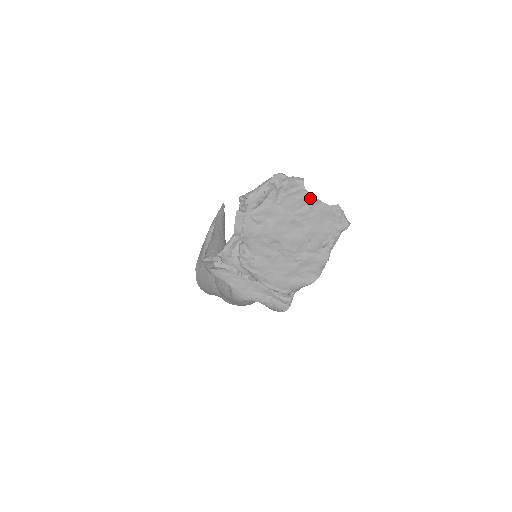
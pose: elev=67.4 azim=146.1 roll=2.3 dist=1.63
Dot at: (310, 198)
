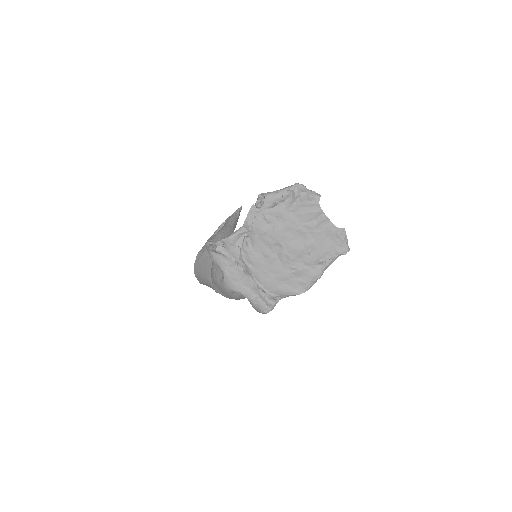
Dot at: (321, 215)
